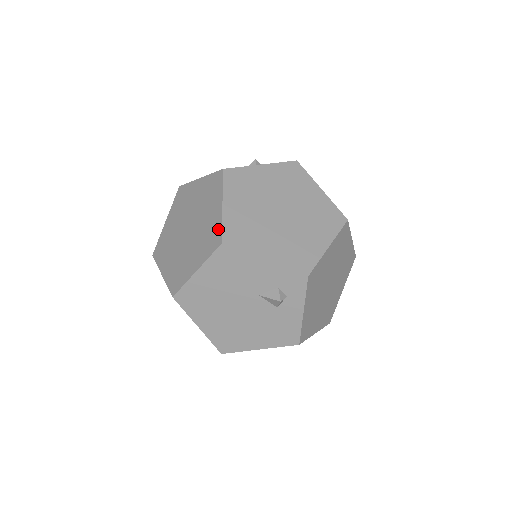
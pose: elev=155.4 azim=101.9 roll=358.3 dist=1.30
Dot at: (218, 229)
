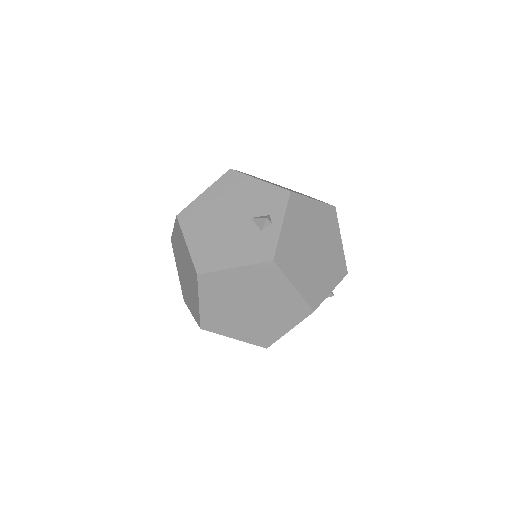
Dot at: (302, 304)
